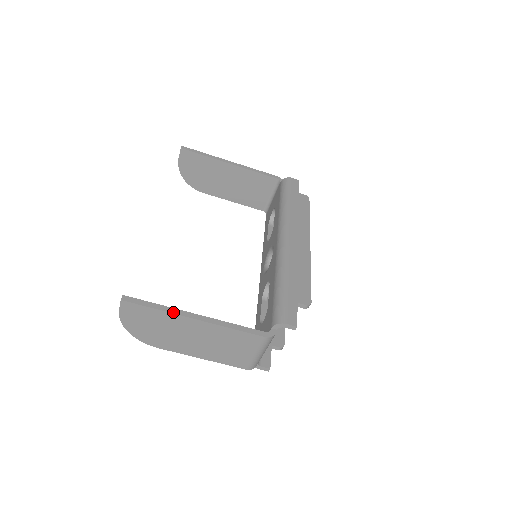
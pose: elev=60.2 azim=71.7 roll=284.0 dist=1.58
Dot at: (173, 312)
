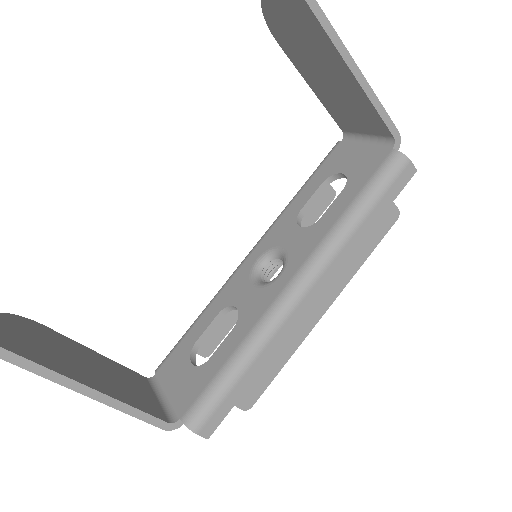
Dot at: (53, 380)
